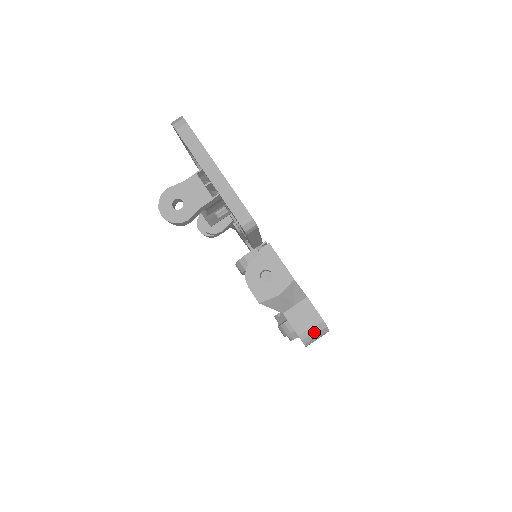
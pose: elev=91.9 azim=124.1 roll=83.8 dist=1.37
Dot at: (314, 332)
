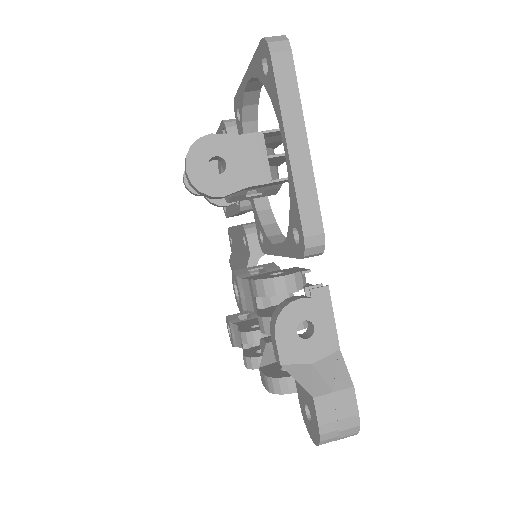
Dot at: (340, 435)
